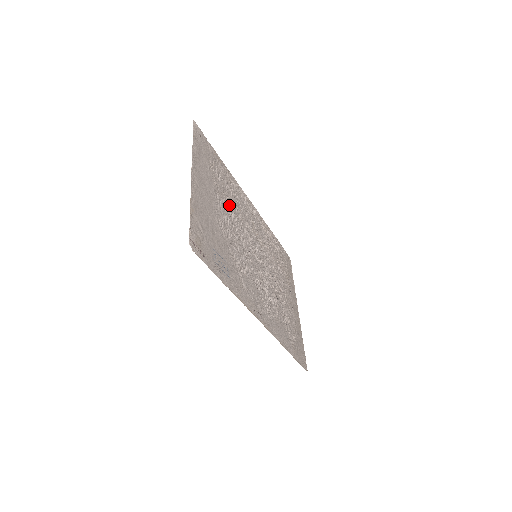
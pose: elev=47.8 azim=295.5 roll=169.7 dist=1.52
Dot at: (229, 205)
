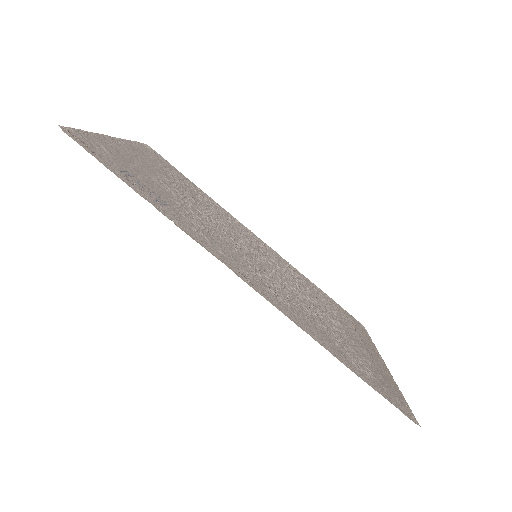
Dot at: (198, 200)
